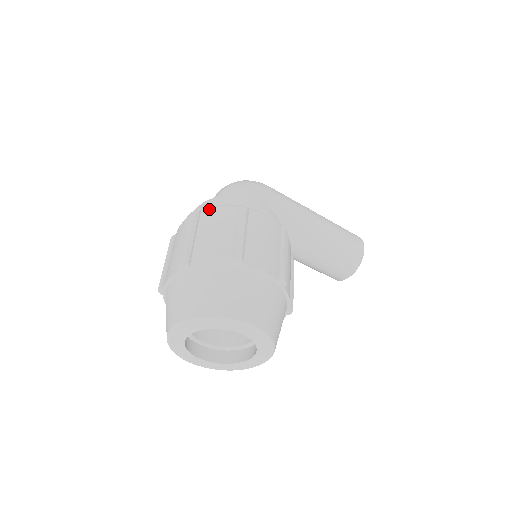
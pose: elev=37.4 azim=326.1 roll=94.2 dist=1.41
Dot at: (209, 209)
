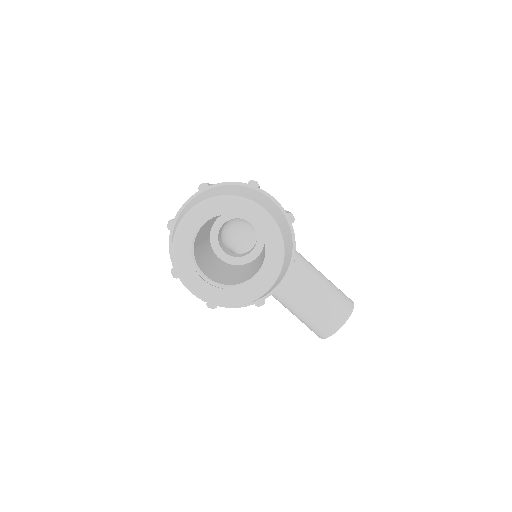
Dot at: occluded
